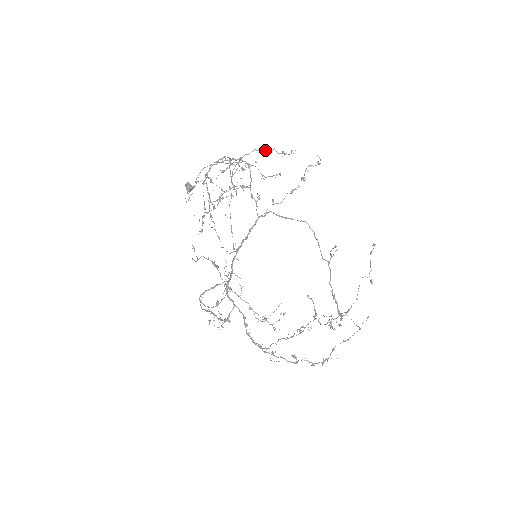
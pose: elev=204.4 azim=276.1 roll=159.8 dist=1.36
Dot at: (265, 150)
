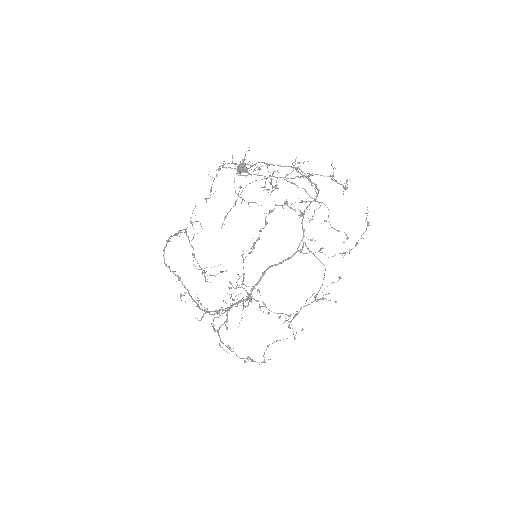
Dot at: (337, 182)
